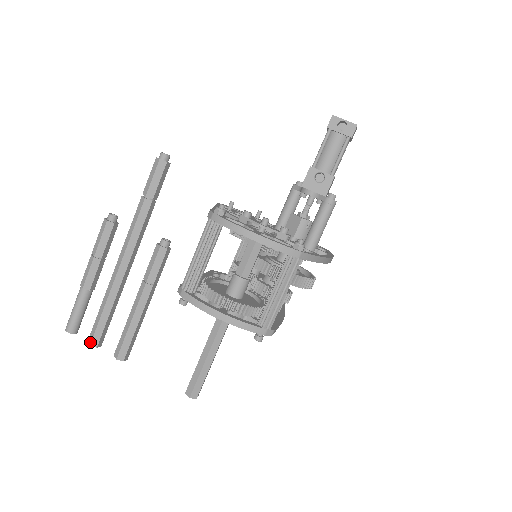
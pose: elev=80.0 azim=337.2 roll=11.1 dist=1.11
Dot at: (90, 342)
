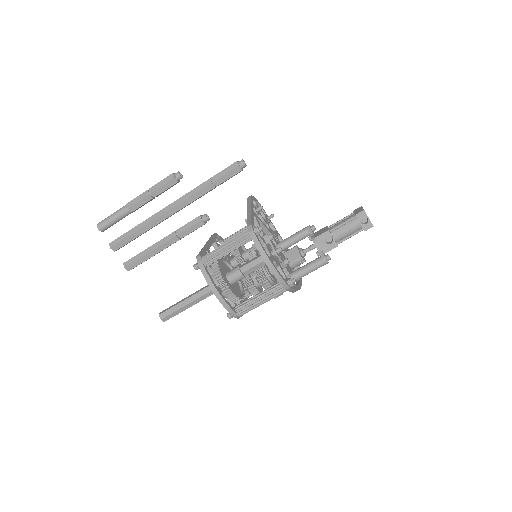
Dot at: (112, 246)
